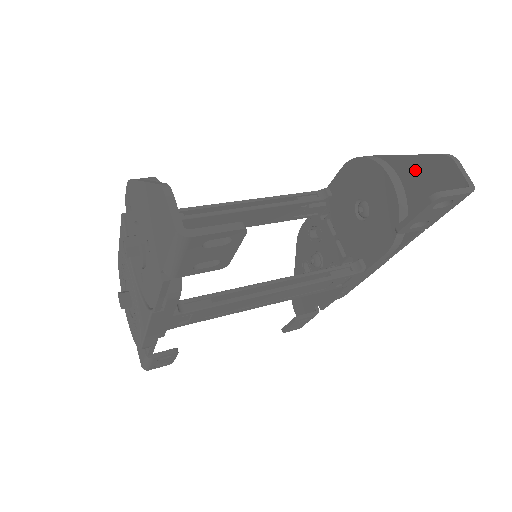
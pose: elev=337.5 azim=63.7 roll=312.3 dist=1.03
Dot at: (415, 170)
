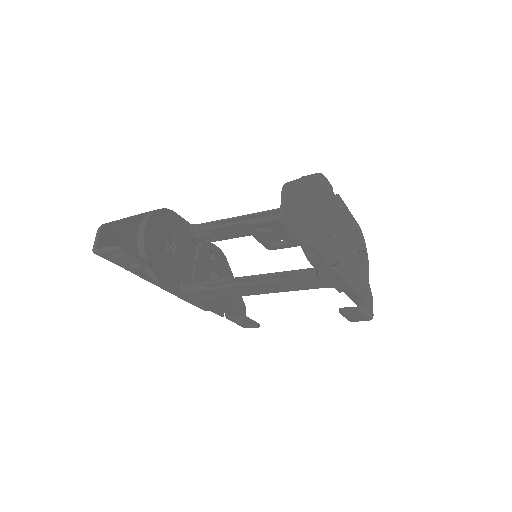
Dot at: occluded
